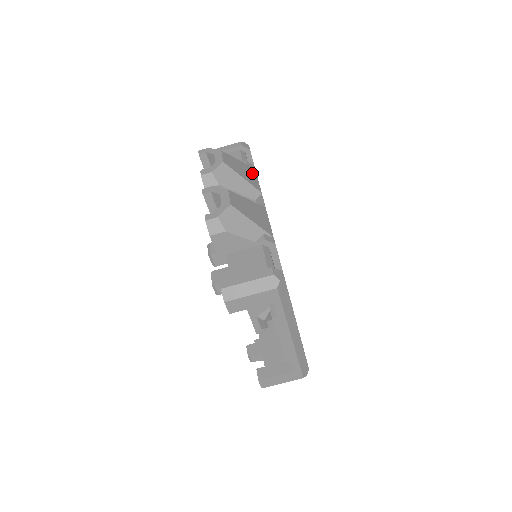
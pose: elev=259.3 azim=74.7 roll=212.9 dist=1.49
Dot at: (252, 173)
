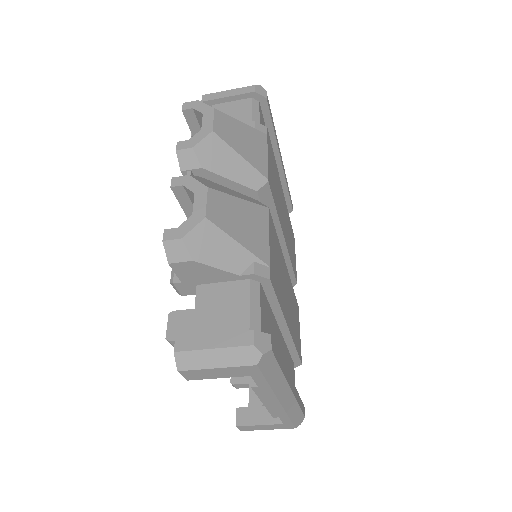
Dot at: (260, 144)
